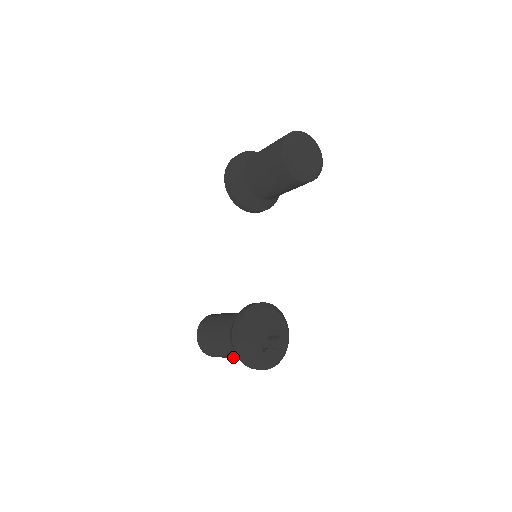
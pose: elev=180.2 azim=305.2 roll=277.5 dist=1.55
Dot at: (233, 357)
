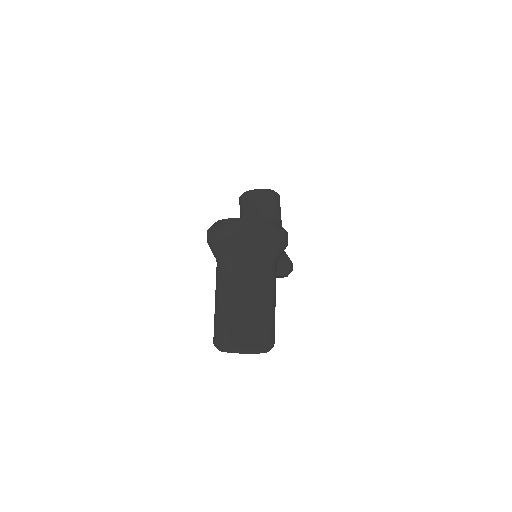
Dot at: (230, 280)
